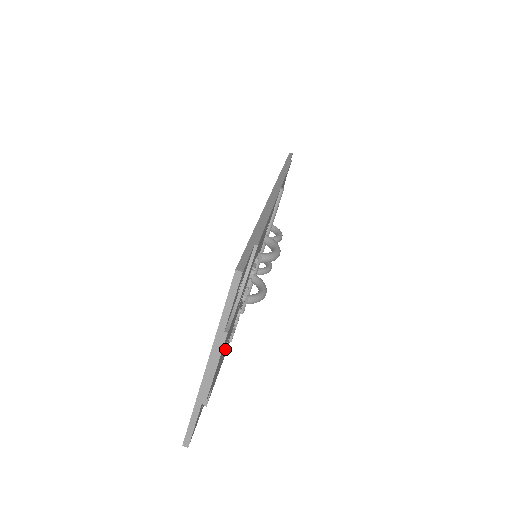
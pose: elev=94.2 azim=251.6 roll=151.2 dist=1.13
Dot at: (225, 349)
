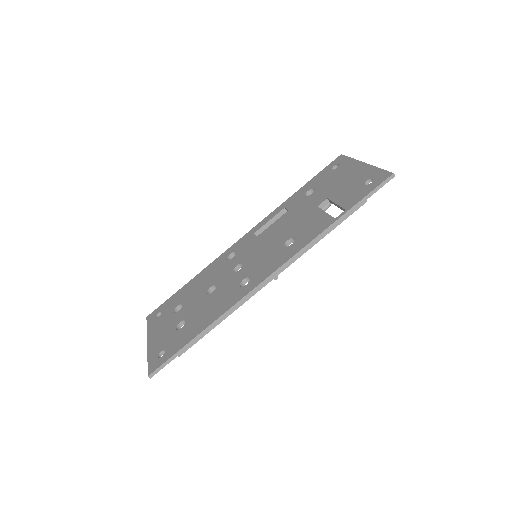
Dot at: occluded
